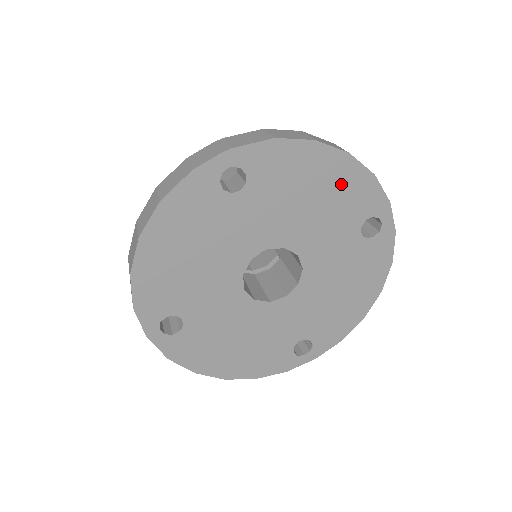
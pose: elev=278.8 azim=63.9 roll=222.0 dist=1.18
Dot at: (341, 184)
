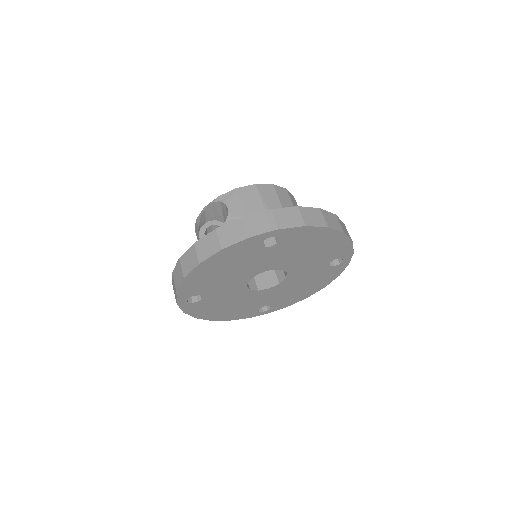
Dot at: (331, 245)
